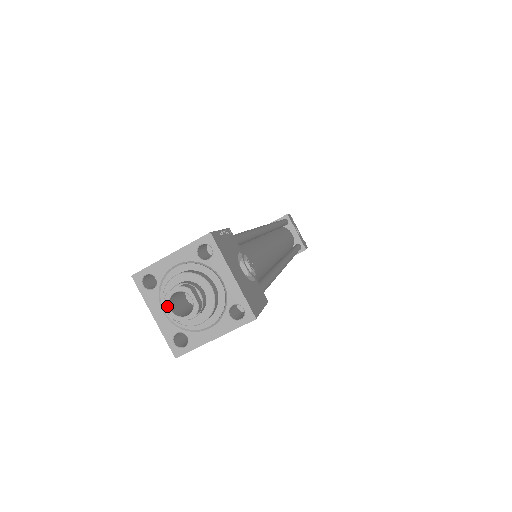
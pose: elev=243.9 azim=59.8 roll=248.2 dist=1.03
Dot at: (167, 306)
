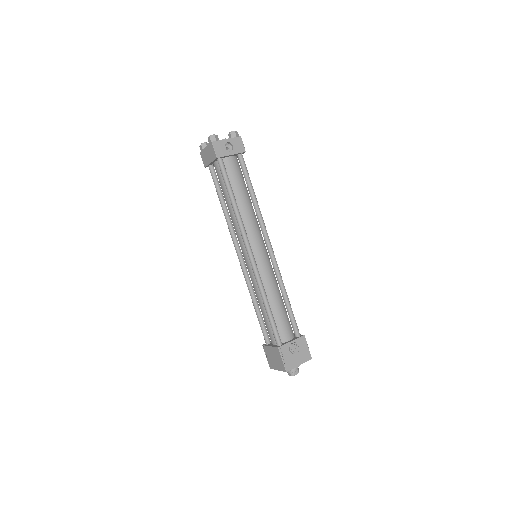
Dot at: occluded
